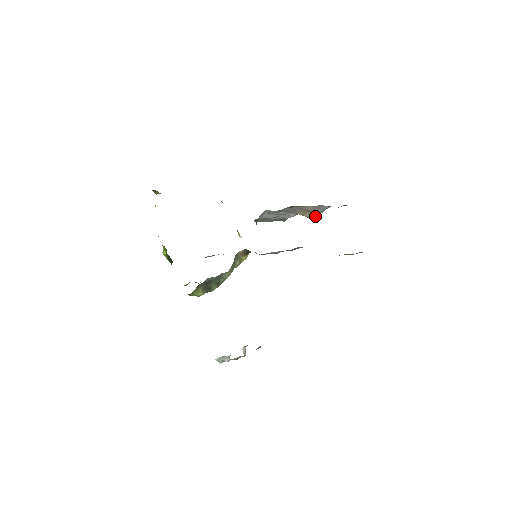
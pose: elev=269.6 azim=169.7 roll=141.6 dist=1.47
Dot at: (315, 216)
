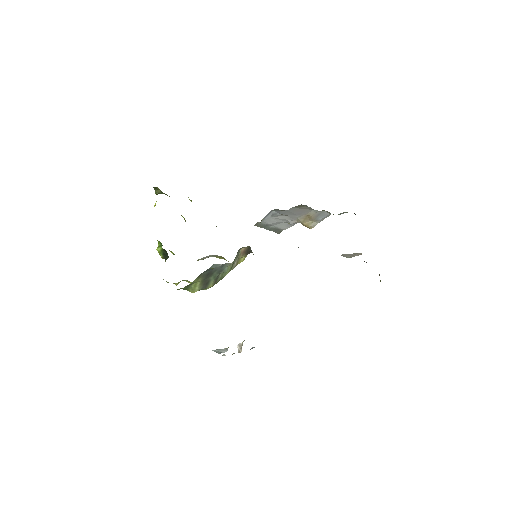
Dot at: (313, 225)
